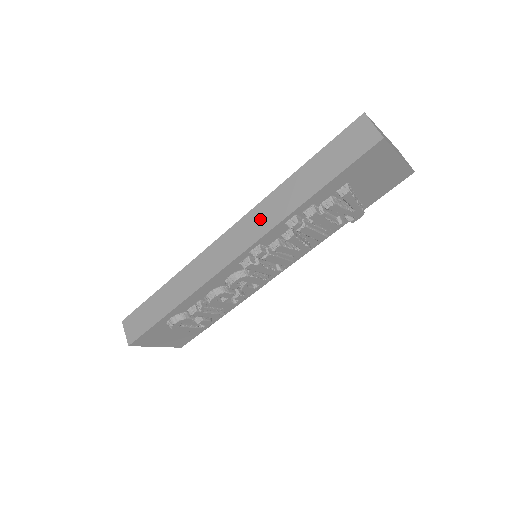
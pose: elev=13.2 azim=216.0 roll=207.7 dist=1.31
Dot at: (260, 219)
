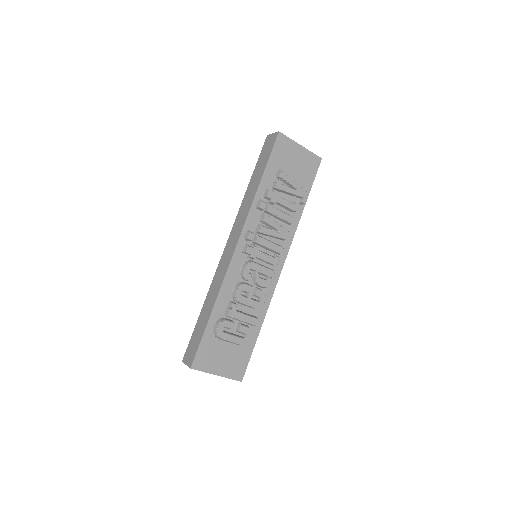
Dot at: (241, 217)
